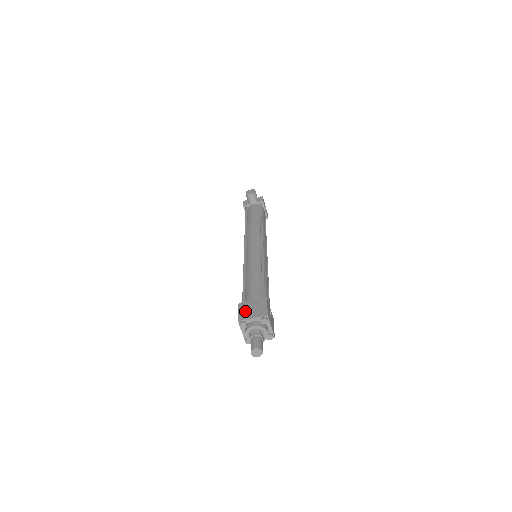
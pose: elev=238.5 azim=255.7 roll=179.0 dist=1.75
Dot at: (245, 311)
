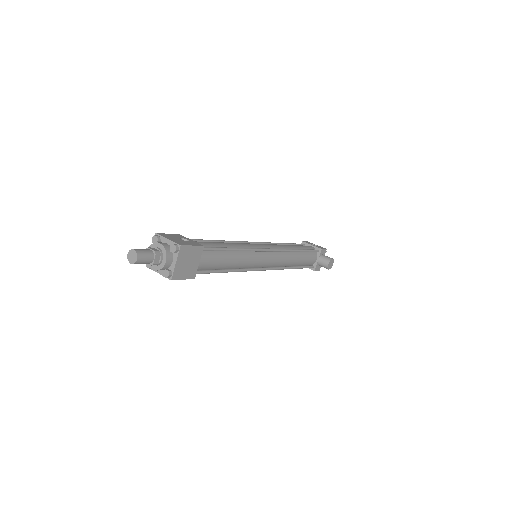
Dot at: occluded
